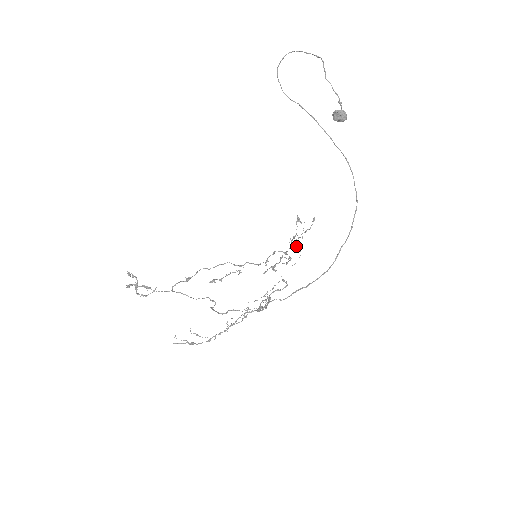
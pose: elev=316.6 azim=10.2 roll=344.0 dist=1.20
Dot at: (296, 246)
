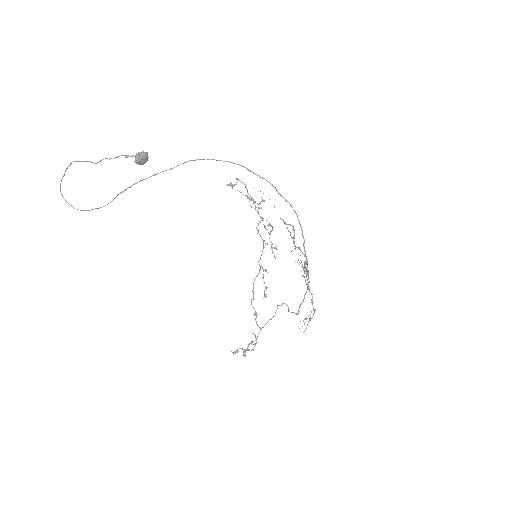
Dot at: occluded
